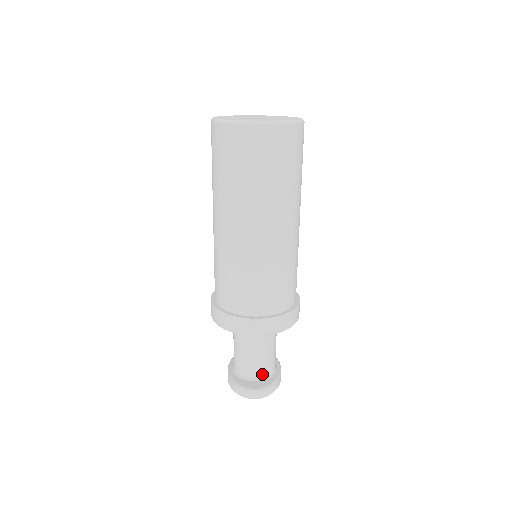
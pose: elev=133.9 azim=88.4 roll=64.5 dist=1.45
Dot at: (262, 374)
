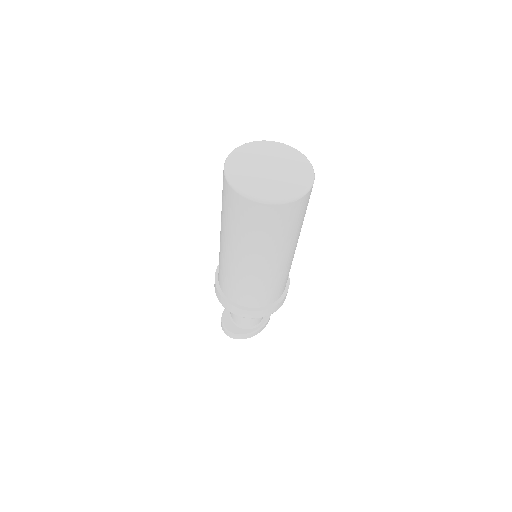
Dot at: (241, 324)
